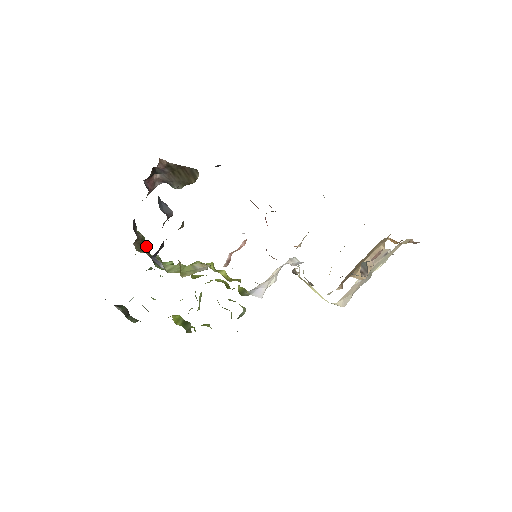
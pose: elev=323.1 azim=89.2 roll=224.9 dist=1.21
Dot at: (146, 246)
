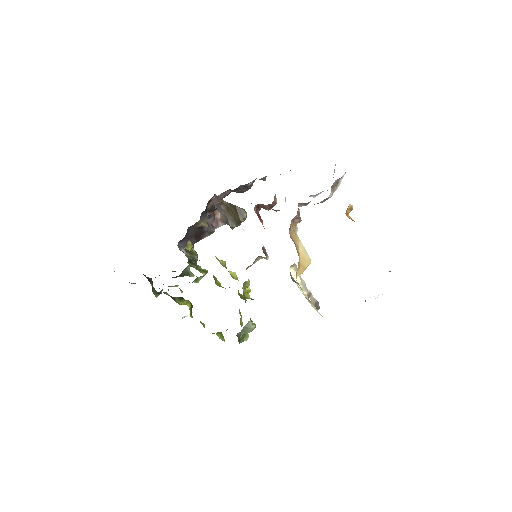
Dot at: (192, 255)
